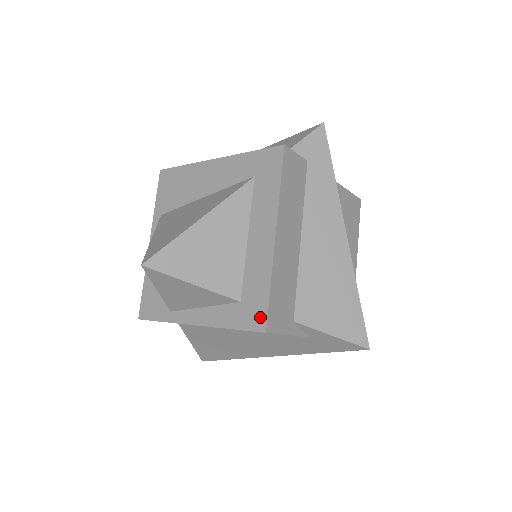
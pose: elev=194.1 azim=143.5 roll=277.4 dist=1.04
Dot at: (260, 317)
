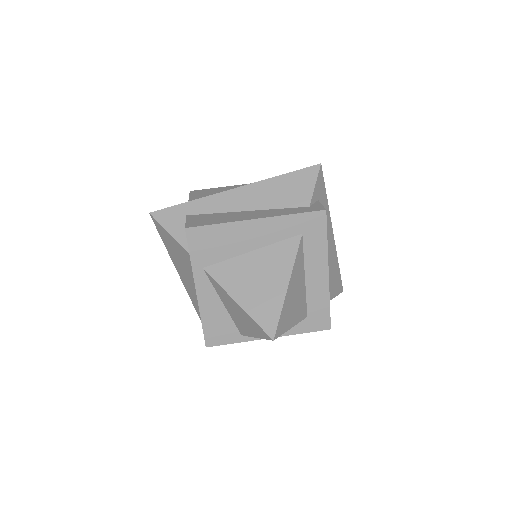
Dot at: (325, 322)
